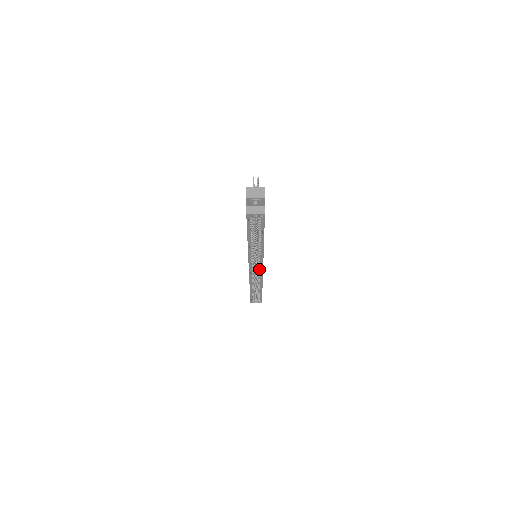
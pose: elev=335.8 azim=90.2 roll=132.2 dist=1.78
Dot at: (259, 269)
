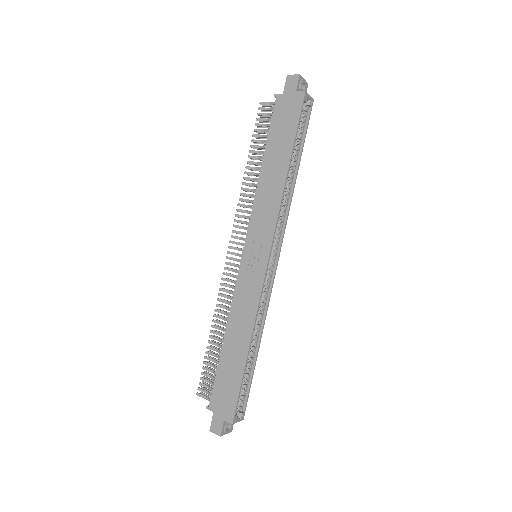
Dot at: (270, 269)
